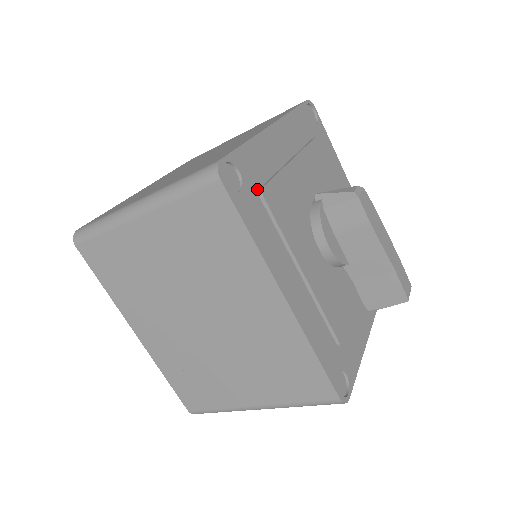
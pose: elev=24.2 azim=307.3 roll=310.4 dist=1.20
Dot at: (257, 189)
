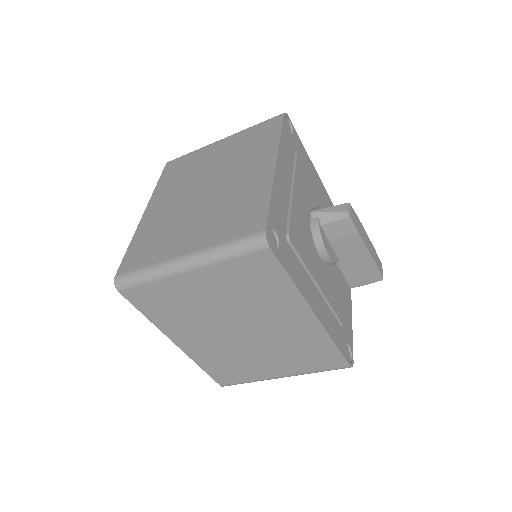
Dot at: (285, 236)
